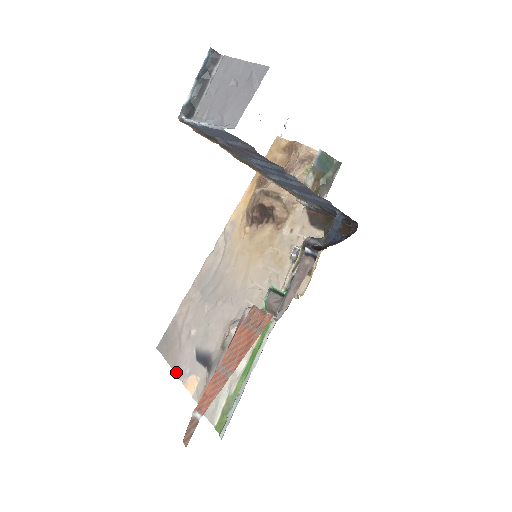
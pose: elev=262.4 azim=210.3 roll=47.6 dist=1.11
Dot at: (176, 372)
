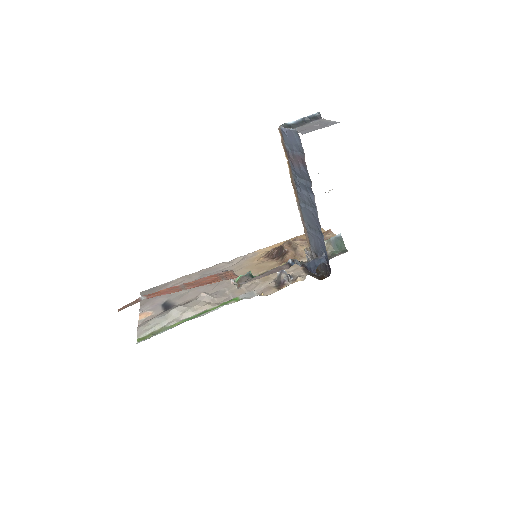
Dot at: (141, 306)
